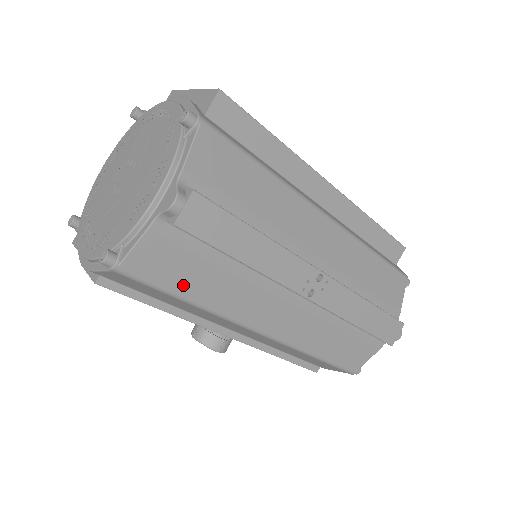
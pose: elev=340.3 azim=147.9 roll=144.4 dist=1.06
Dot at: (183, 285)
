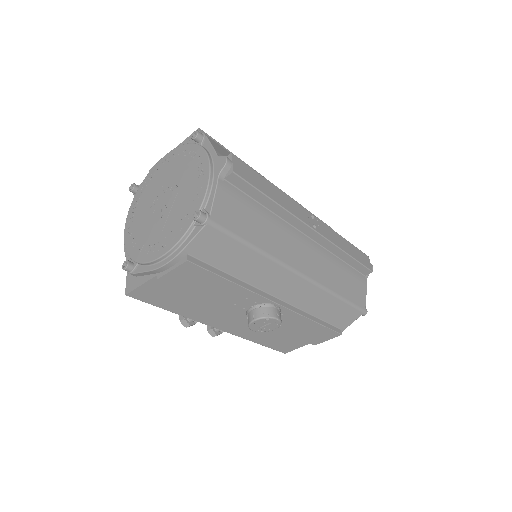
Dot at: (247, 232)
